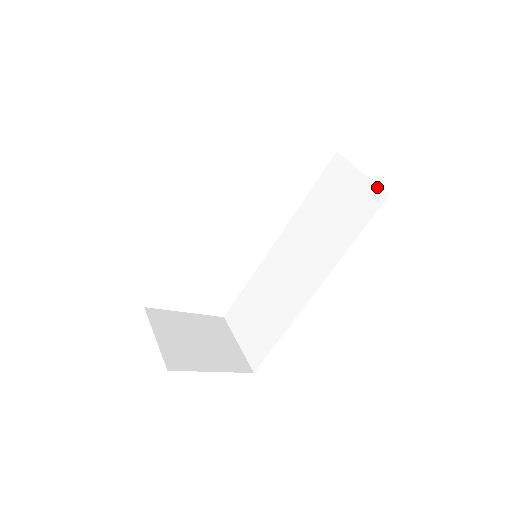
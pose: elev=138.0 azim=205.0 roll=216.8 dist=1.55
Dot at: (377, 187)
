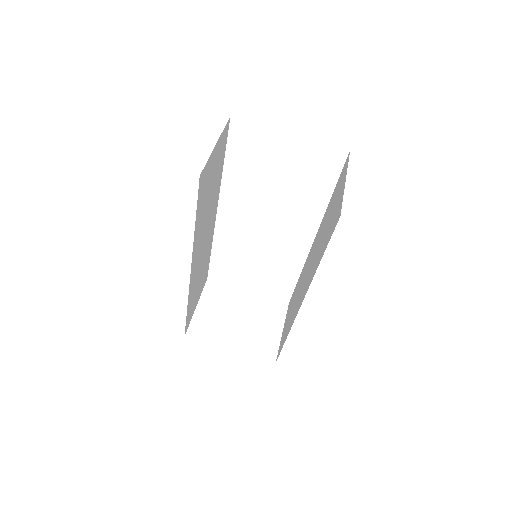
Dot at: (341, 203)
